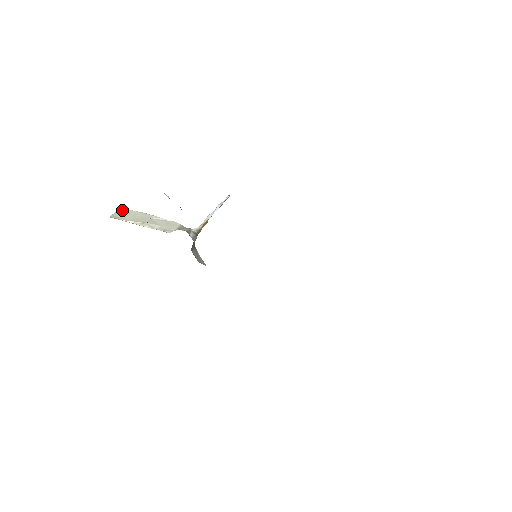
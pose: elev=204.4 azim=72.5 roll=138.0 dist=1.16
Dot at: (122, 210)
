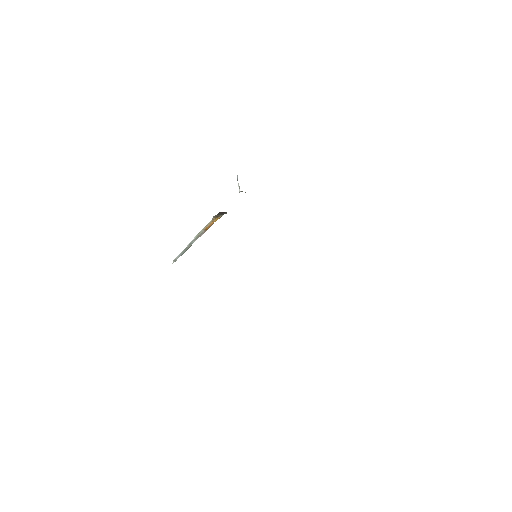
Dot at: occluded
